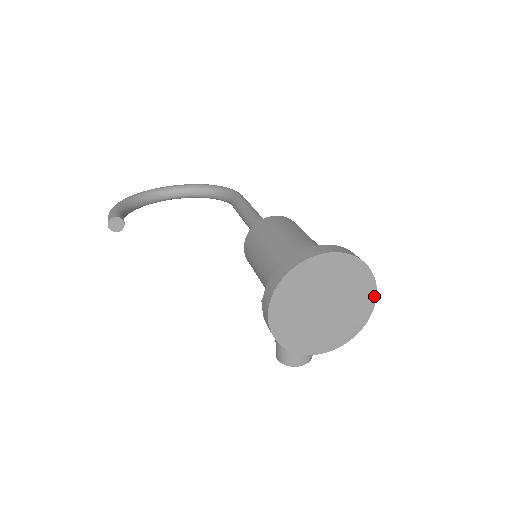
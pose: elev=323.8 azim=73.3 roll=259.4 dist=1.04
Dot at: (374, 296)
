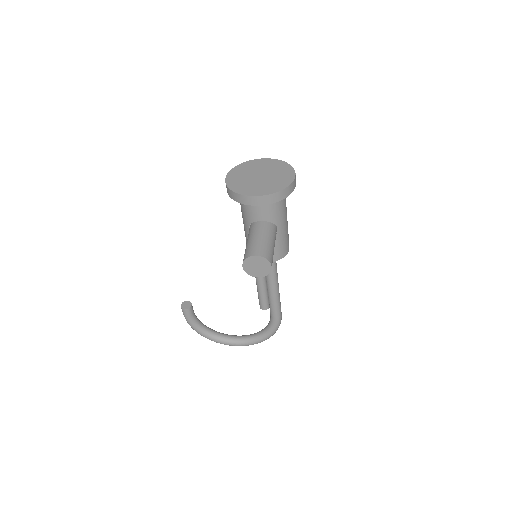
Dot at: (294, 175)
